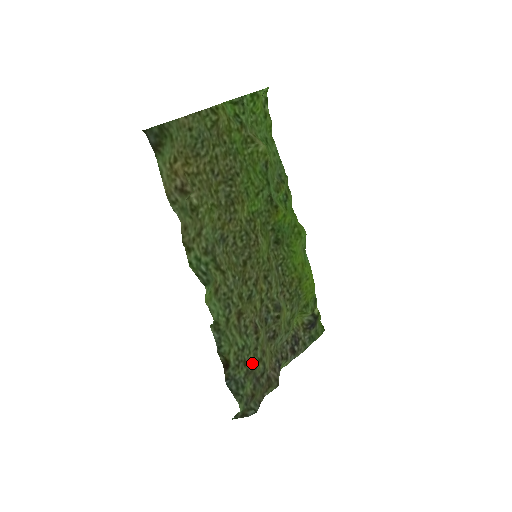
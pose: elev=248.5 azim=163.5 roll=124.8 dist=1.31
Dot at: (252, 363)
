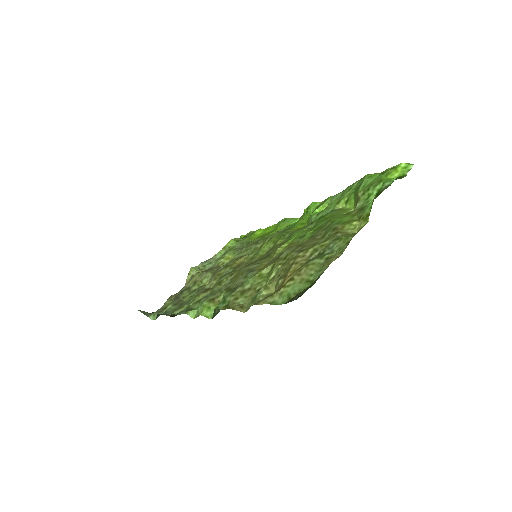
Dot at: (185, 299)
